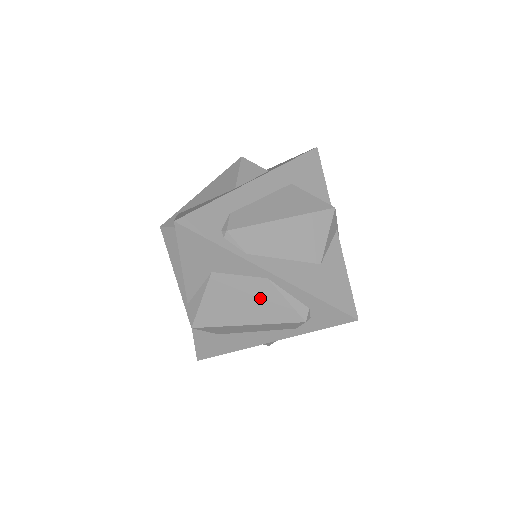
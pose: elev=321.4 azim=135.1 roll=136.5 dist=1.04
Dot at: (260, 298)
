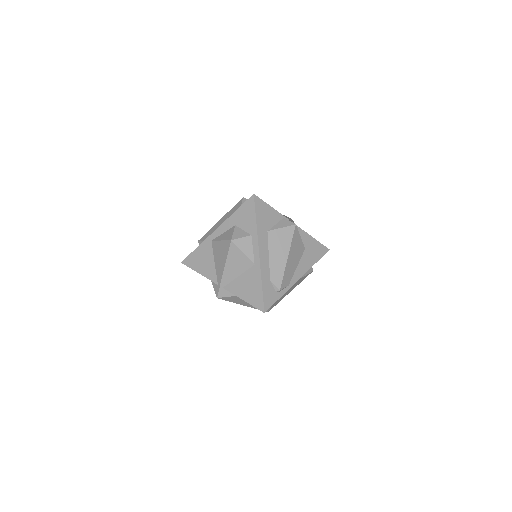
Dot at: occluded
